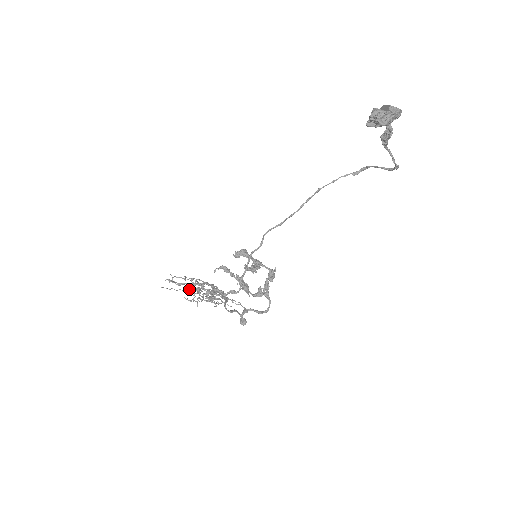
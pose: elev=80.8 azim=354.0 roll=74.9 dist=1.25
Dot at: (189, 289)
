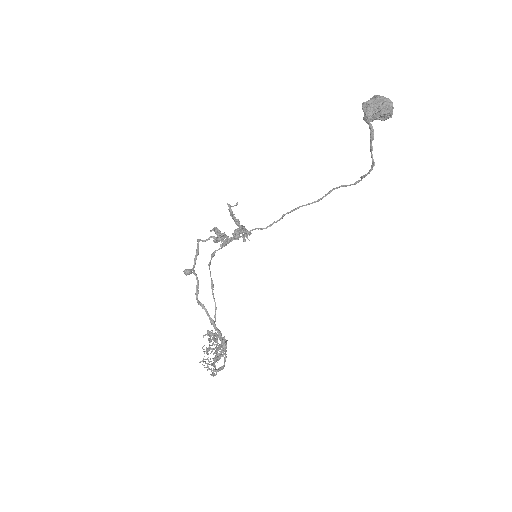
Dot at: (215, 352)
